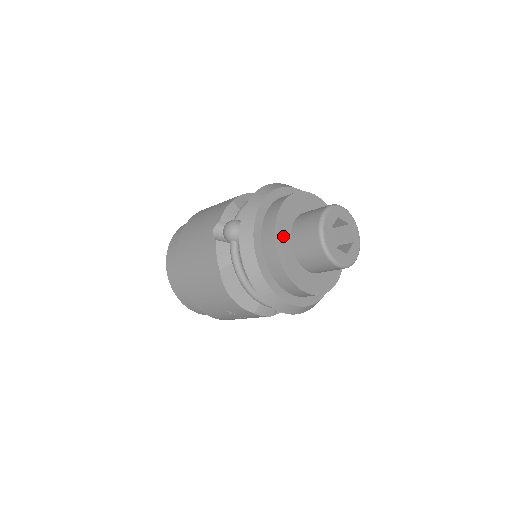
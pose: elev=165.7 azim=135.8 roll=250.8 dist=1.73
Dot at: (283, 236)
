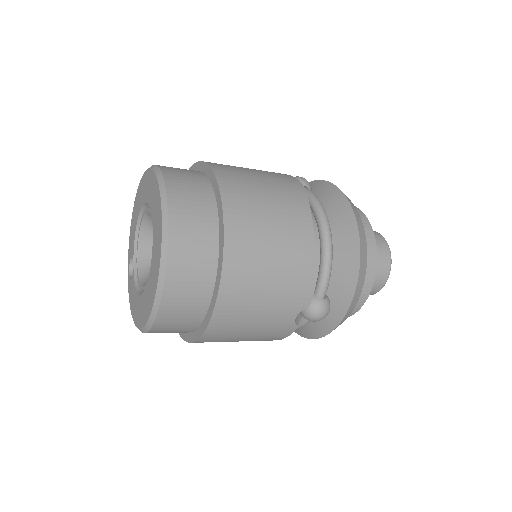
Dot at: occluded
